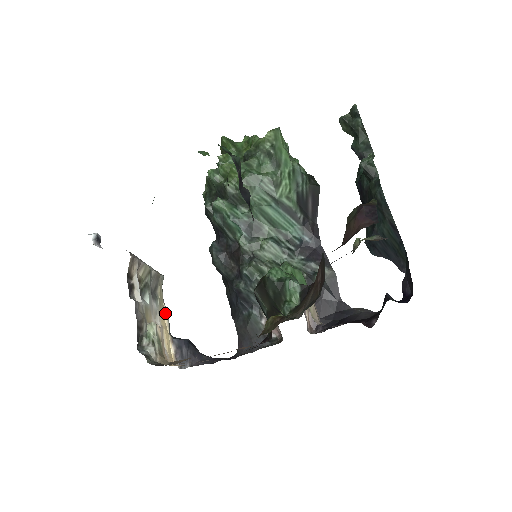
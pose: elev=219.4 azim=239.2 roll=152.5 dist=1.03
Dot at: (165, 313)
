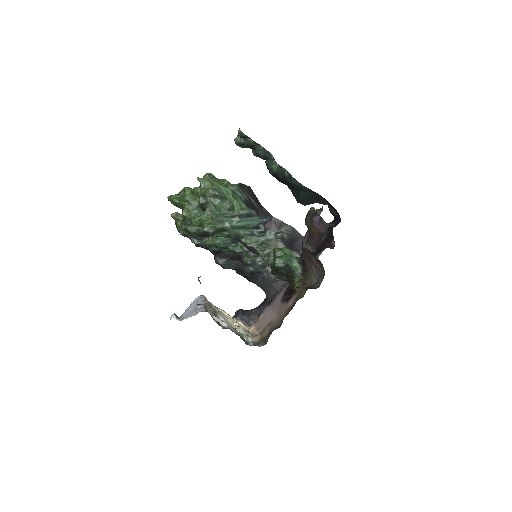
Dot at: (222, 311)
